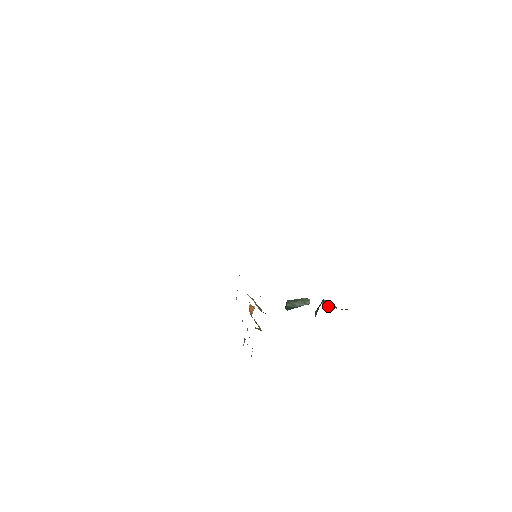
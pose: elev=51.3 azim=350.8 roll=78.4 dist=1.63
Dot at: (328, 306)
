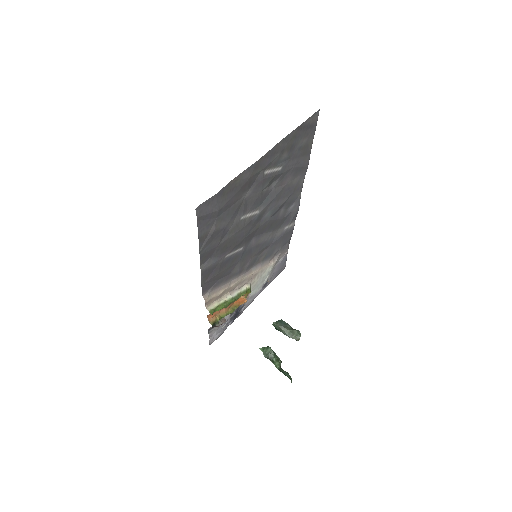
Dot at: (268, 356)
